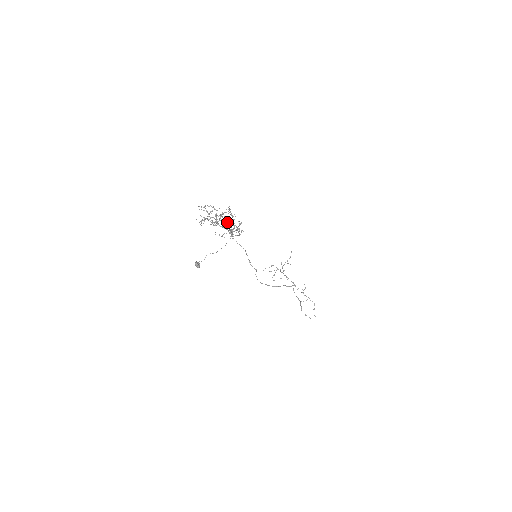
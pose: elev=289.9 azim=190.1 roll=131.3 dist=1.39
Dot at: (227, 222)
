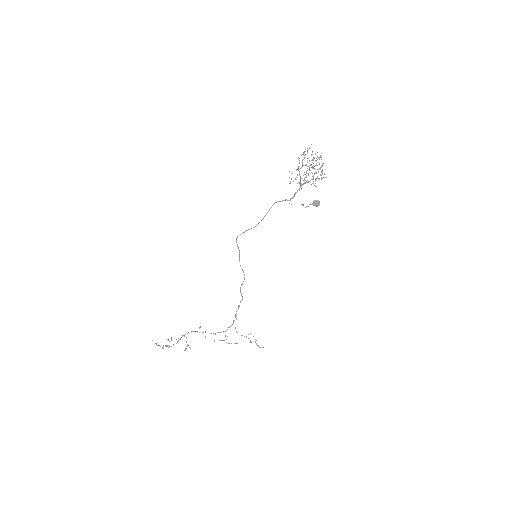
Dot at: occluded
